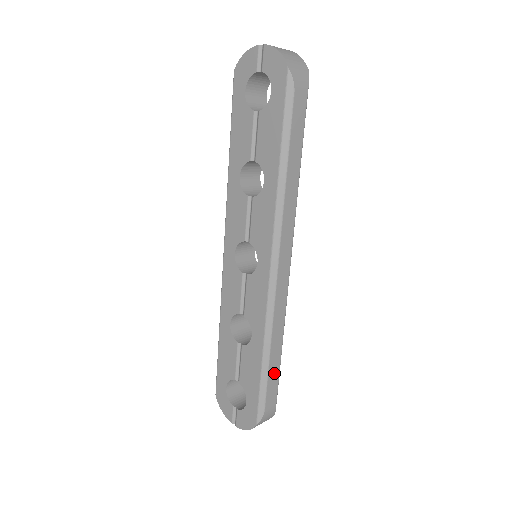
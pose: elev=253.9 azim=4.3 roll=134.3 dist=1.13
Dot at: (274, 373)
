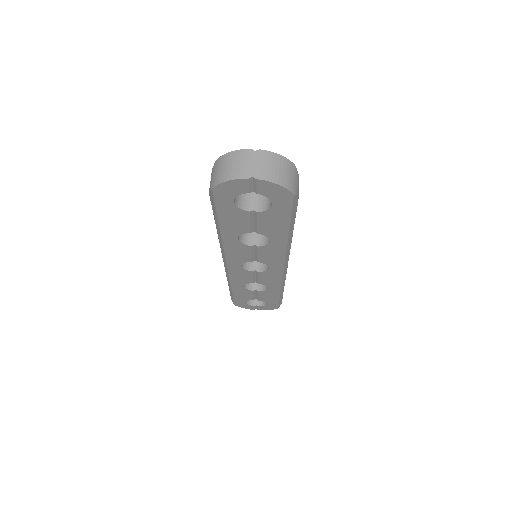
Dot at: occluded
